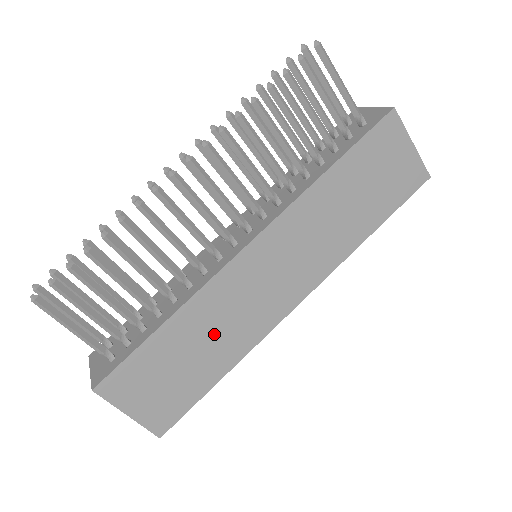
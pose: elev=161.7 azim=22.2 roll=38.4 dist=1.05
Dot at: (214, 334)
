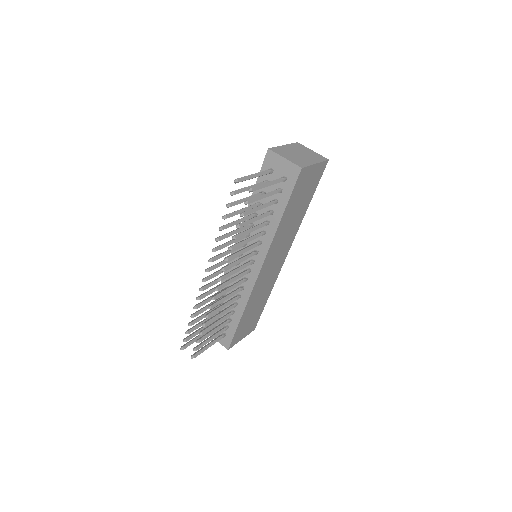
Dot at: (259, 298)
